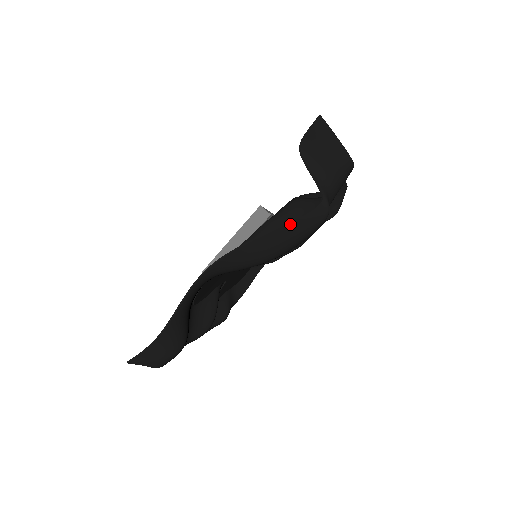
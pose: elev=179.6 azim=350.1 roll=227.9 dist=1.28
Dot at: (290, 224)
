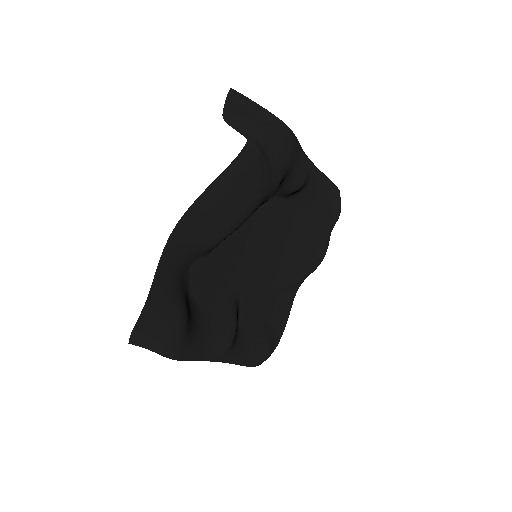
Dot at: (227, 170)
